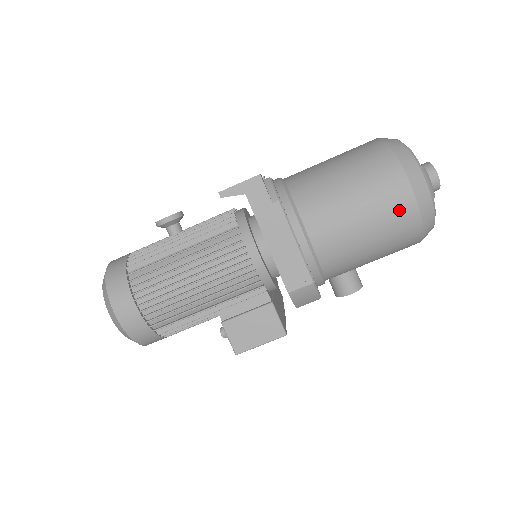
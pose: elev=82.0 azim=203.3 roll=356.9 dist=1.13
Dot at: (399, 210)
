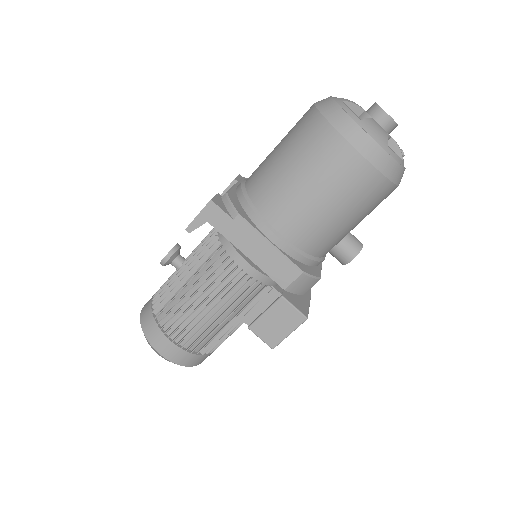
Dot at: (353, 175)
